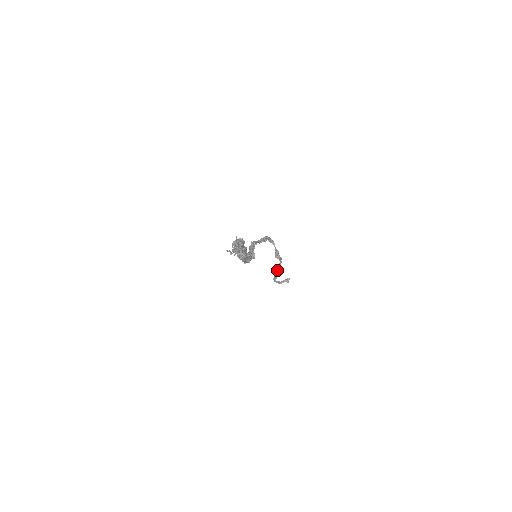
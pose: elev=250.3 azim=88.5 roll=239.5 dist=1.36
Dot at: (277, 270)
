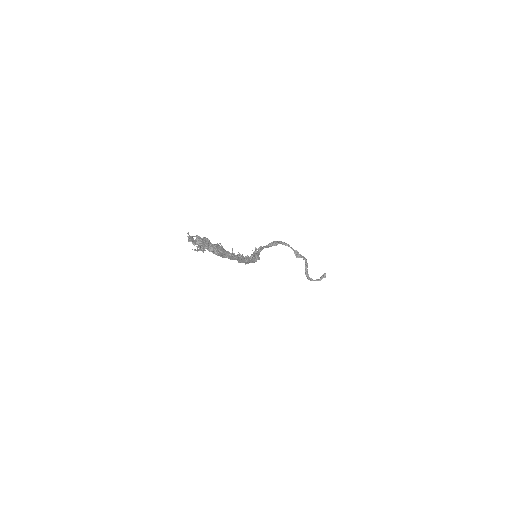
Dot at: (306, 269)
